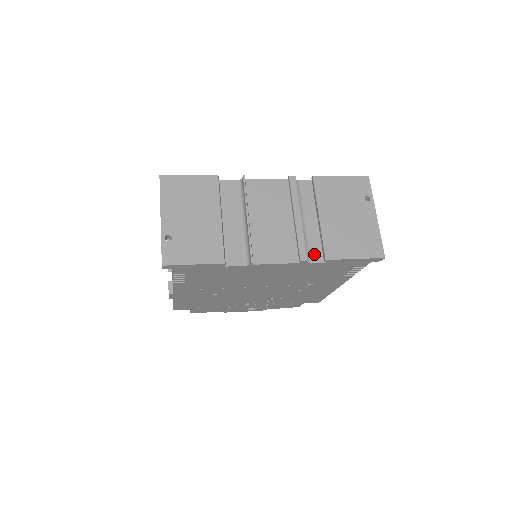
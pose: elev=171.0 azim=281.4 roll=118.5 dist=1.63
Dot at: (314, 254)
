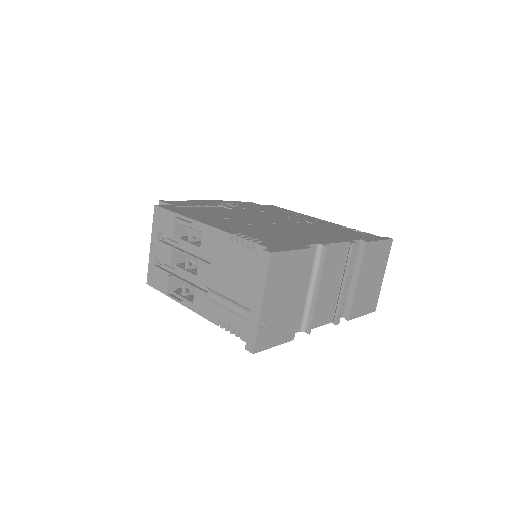
Dot at: occluded
